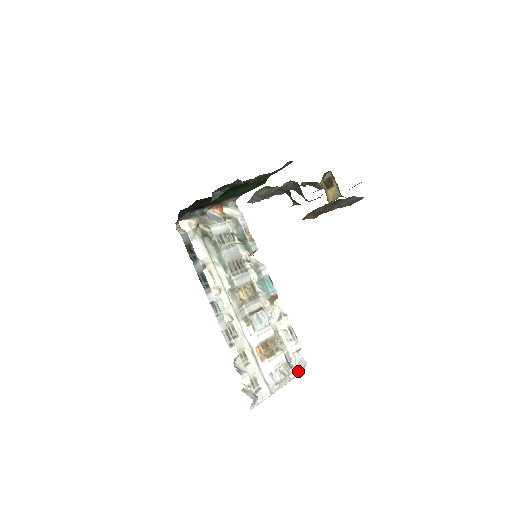
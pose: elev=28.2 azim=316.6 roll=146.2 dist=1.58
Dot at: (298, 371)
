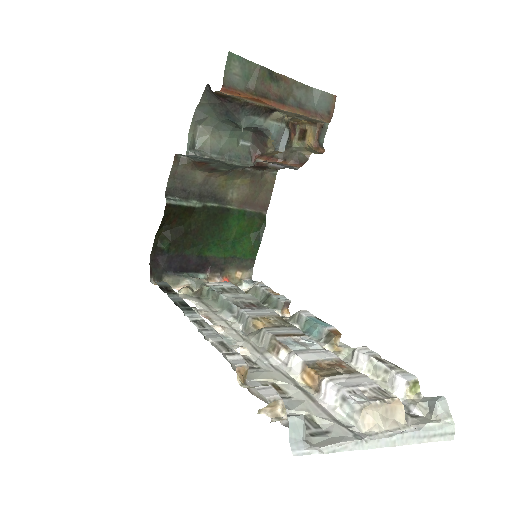
Dot at: (433, 420)
